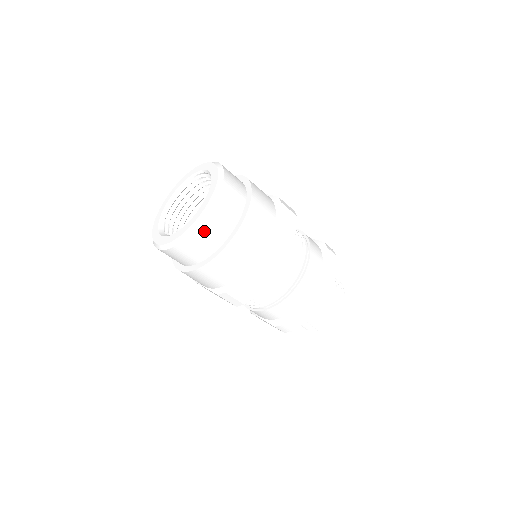
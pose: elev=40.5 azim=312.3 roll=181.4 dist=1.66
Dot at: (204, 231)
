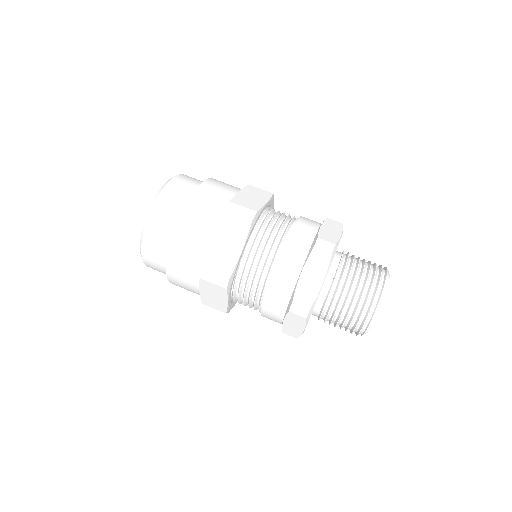
Dot at: (160, 208)
